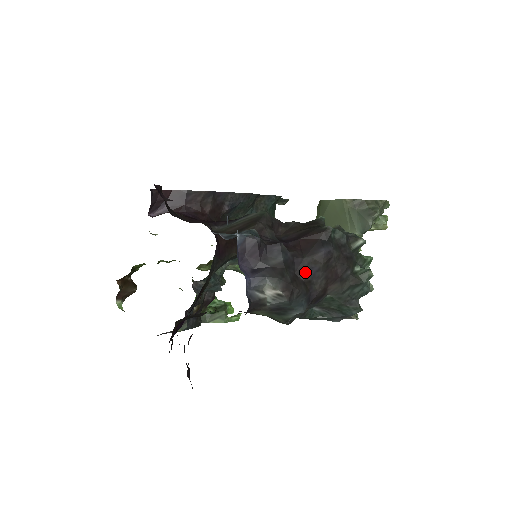
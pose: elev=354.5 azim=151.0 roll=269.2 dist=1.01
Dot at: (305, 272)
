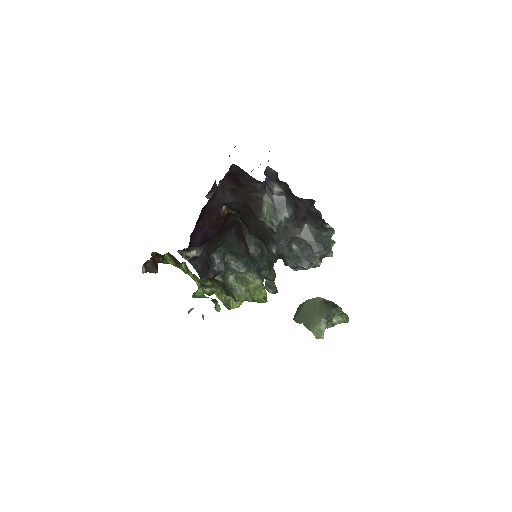
Dot at: (297, 201)
